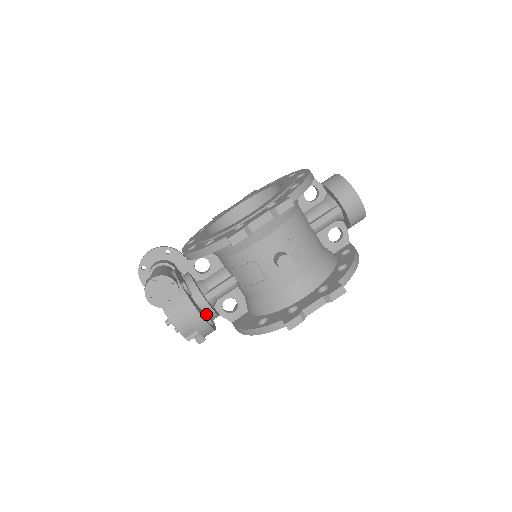
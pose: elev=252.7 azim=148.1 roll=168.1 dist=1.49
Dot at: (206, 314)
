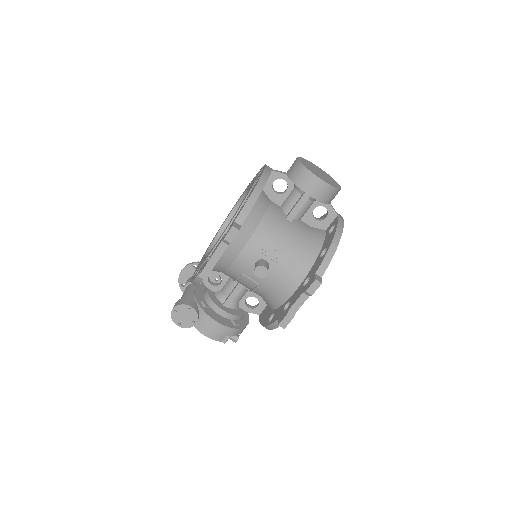
Dot at: (231, 318)
